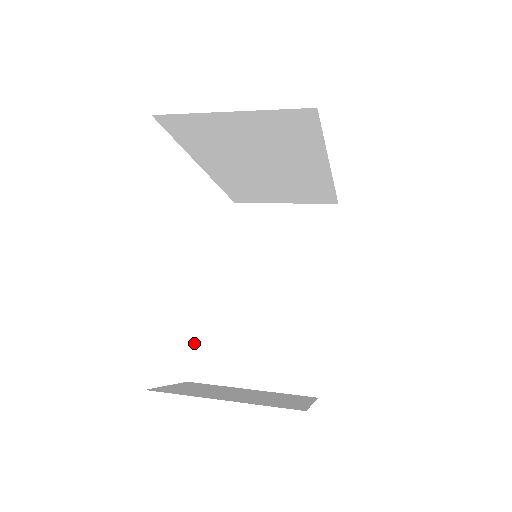
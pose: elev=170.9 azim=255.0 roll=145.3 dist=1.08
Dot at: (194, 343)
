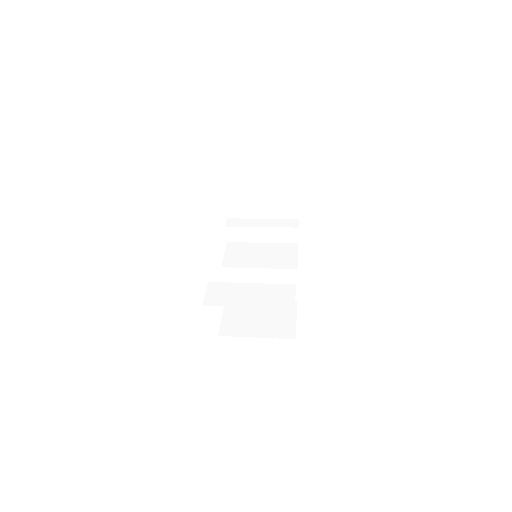
Dot at: occluded
